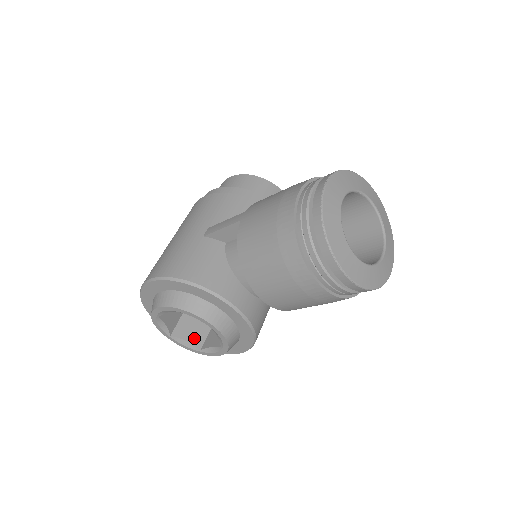
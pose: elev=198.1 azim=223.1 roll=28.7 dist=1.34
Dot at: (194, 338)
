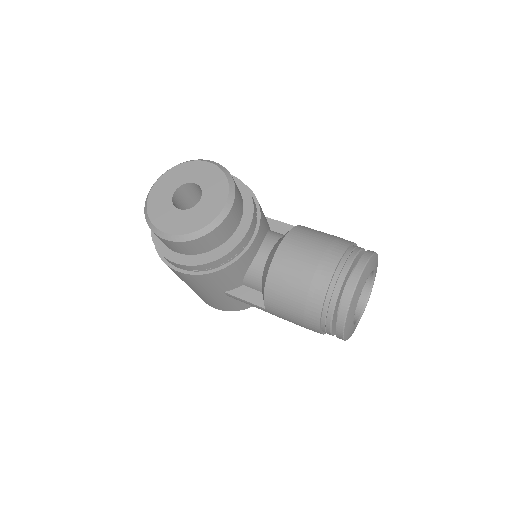
Dot at: occluded
